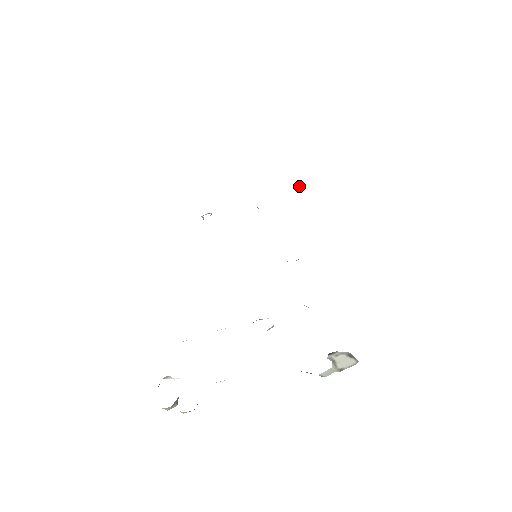
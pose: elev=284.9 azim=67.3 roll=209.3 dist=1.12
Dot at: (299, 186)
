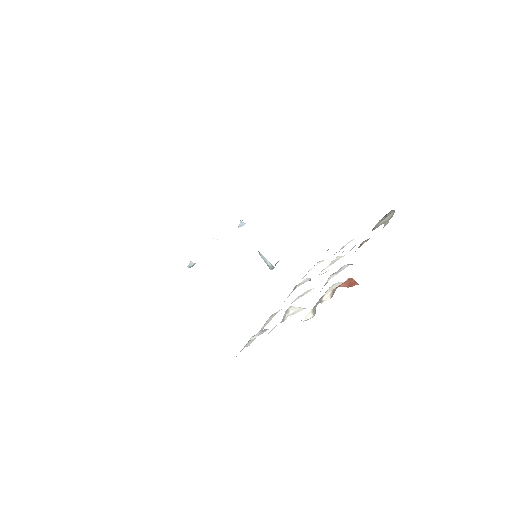
Dot at: occluded
